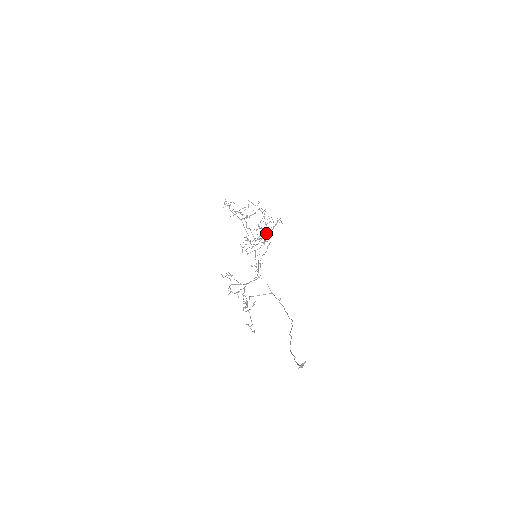
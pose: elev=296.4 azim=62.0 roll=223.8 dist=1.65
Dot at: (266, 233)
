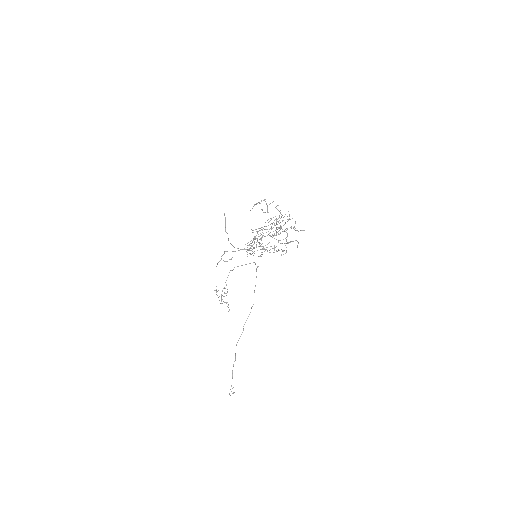
Dot at: (283, 217)
